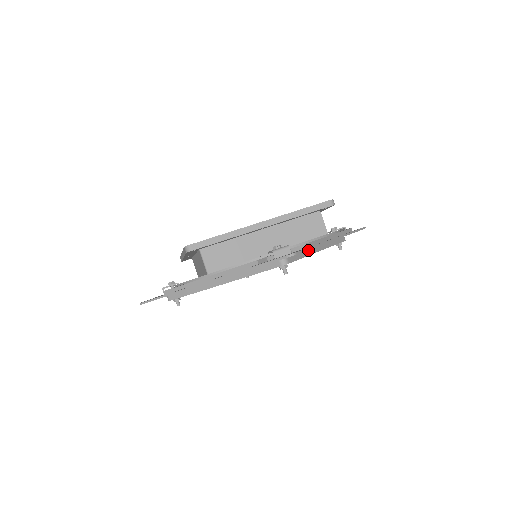
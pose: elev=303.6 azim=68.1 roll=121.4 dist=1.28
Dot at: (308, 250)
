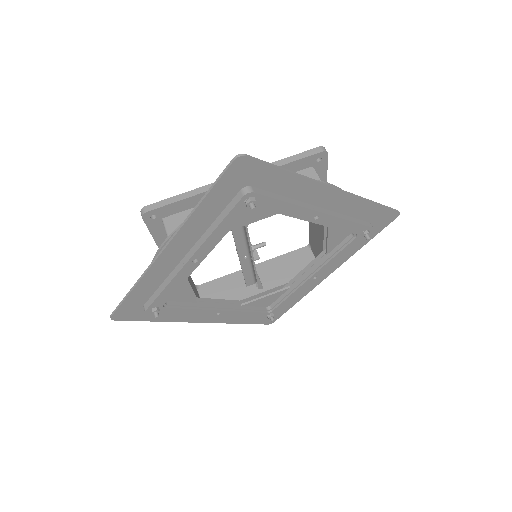
Dot at: (295, 201)
